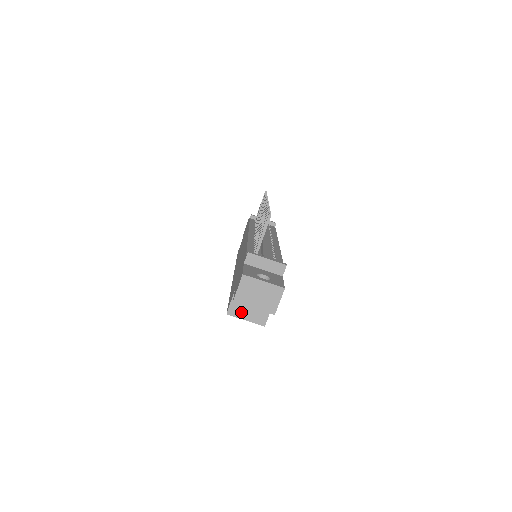
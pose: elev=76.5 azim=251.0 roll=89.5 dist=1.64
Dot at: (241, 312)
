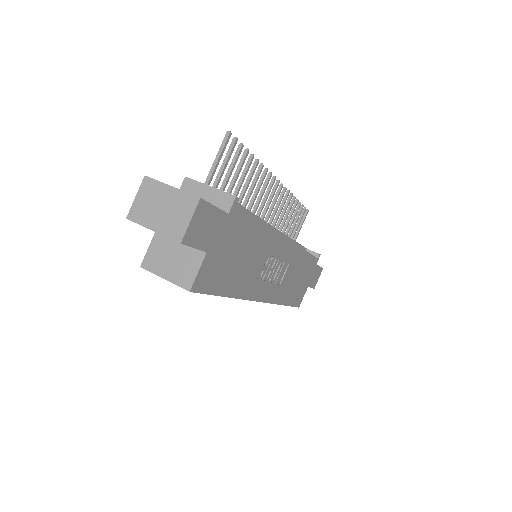
Dot at: (160, 264)
